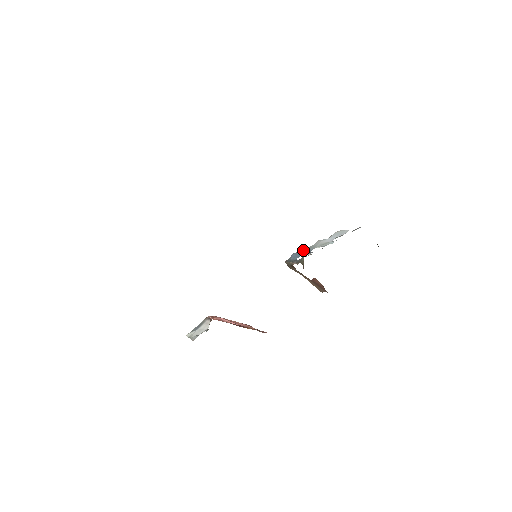
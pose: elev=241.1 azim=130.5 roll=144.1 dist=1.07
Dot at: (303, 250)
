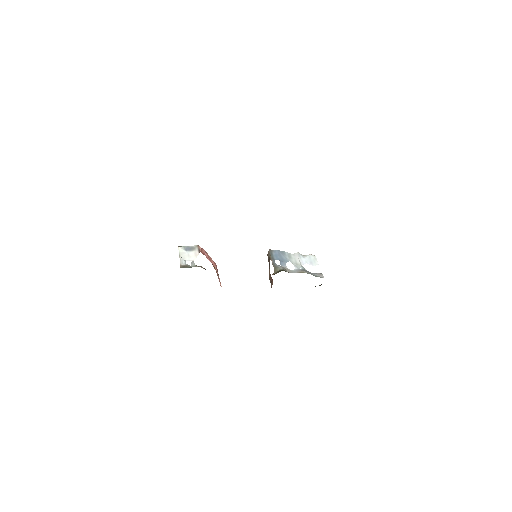
Dot at: (284, 254)
